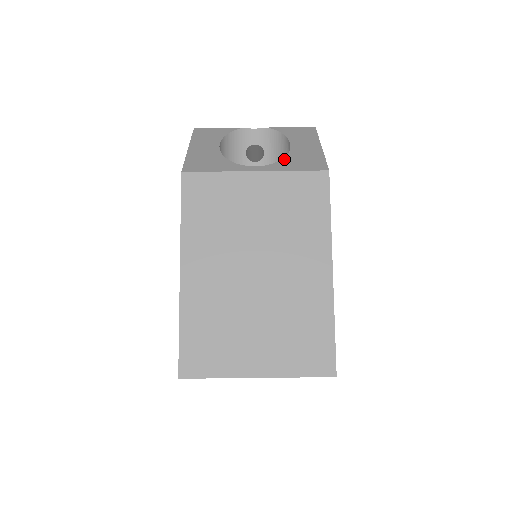
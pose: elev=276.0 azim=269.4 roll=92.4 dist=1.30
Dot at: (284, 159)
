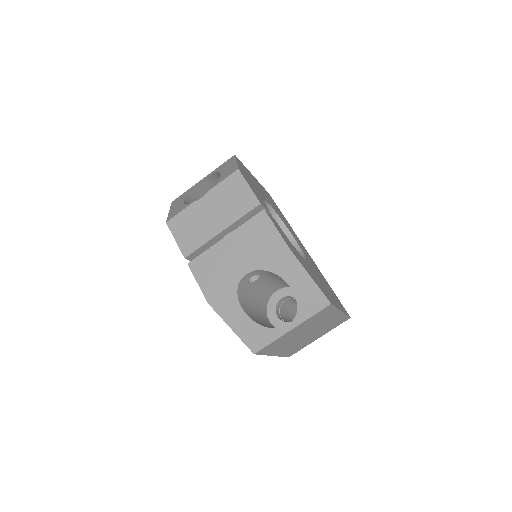
Dot at: (299, 307)
